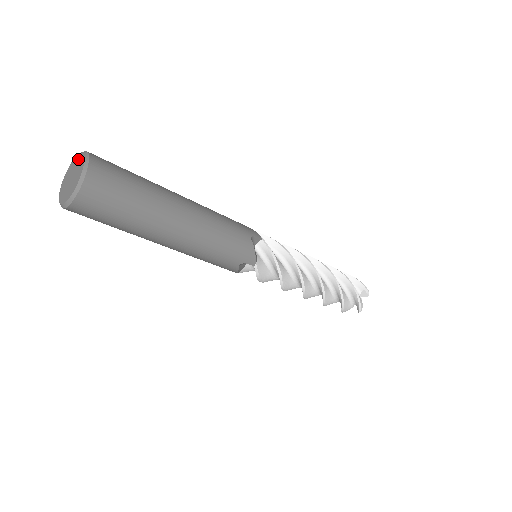
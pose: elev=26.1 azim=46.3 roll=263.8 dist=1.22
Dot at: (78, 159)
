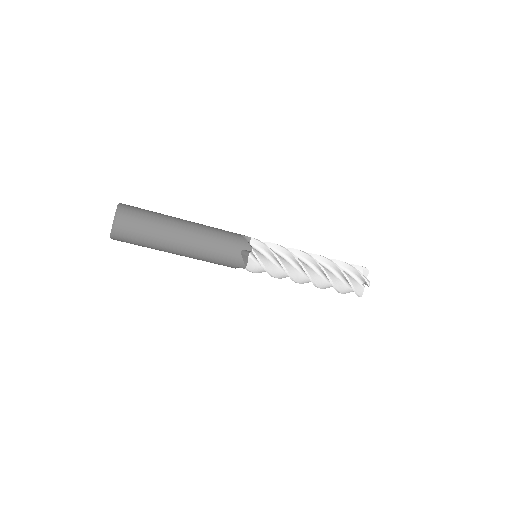
Dot at: occluded
